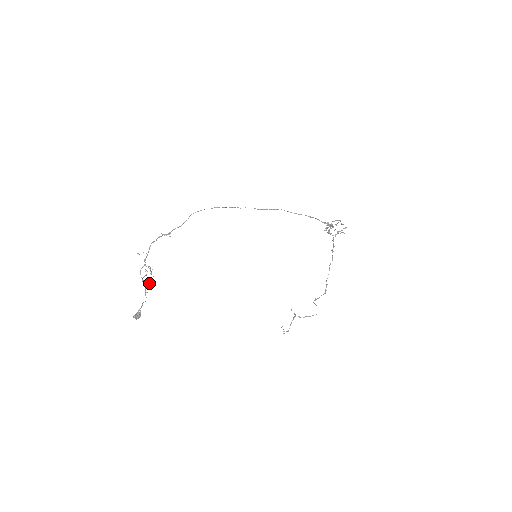
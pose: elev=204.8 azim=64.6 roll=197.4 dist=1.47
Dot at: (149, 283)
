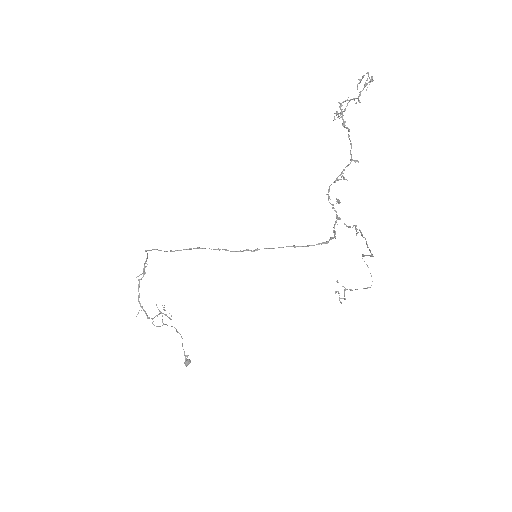
Dot at: occluded
